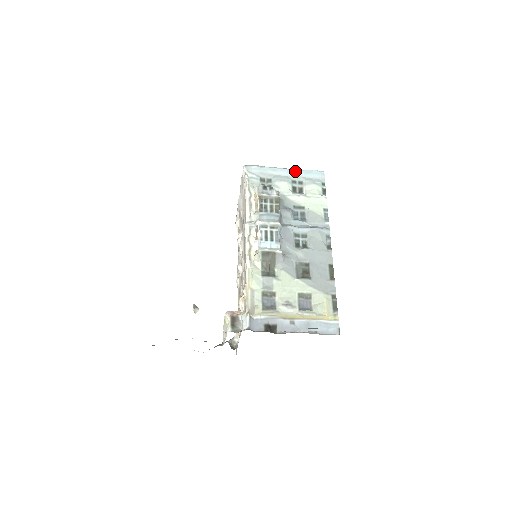
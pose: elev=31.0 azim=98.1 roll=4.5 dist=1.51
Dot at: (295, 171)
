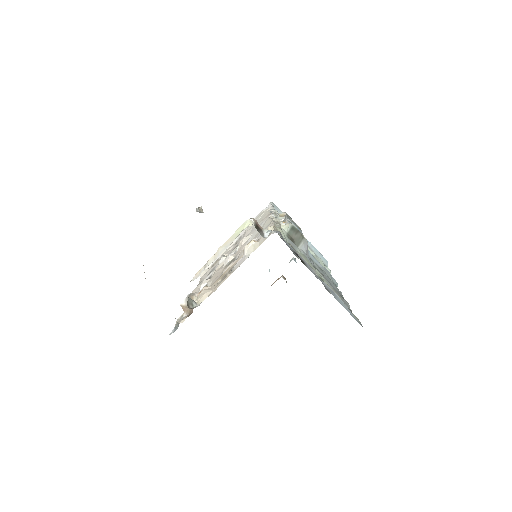
Dot at: (308, 241)
